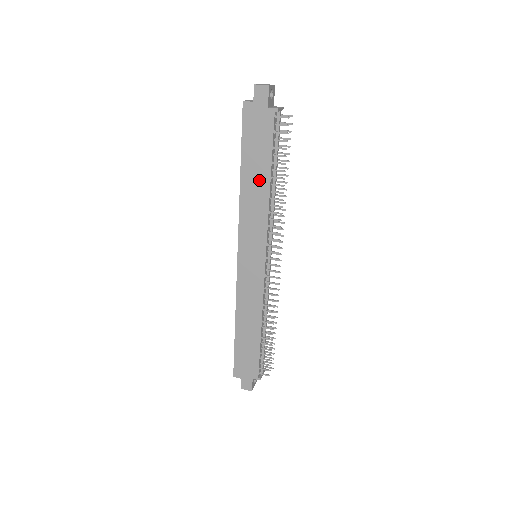
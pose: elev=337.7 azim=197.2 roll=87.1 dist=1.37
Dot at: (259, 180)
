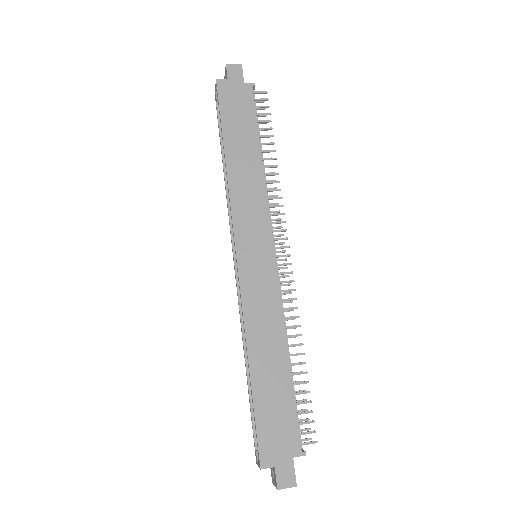
Dot at: (248, 154)
